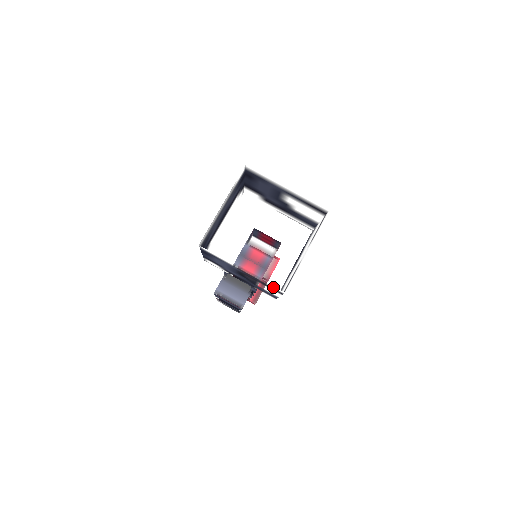
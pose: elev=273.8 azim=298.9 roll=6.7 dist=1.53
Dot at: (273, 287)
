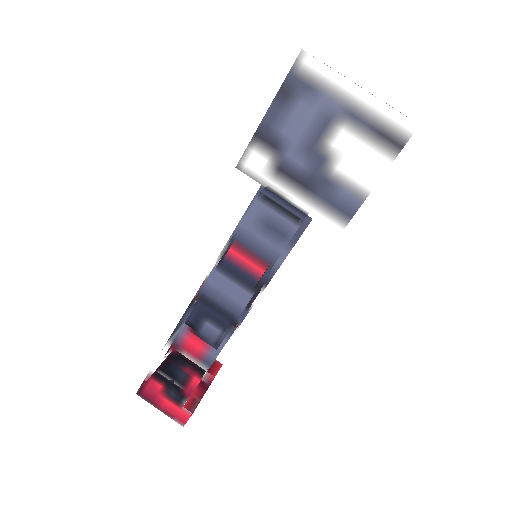
Dot at: (397, 124)
